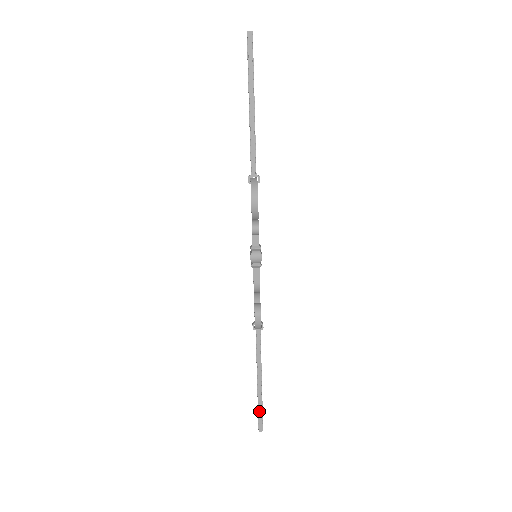
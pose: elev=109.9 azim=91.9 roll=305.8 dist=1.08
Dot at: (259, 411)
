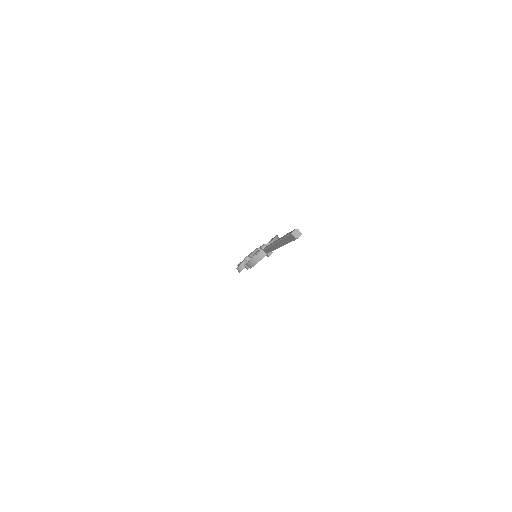
Dot at: occluded
